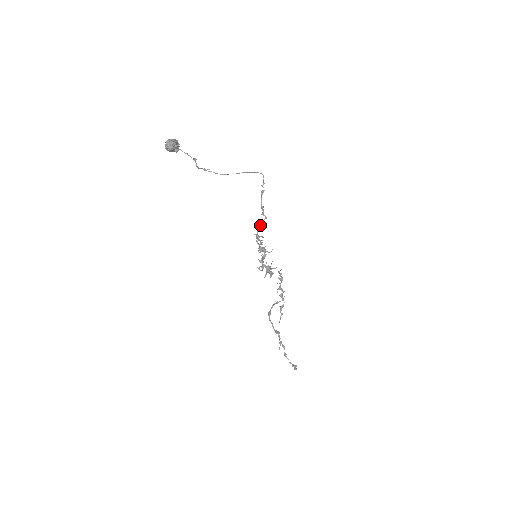
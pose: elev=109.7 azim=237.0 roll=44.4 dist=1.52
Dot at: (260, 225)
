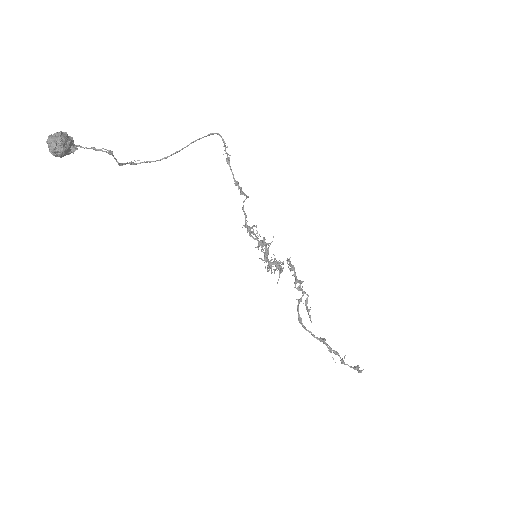
Dot at: occluded
